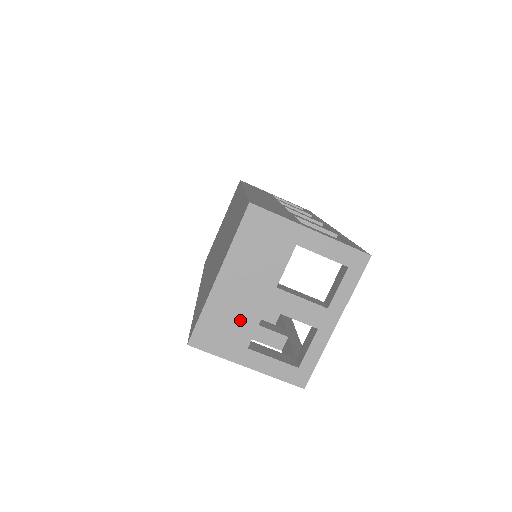
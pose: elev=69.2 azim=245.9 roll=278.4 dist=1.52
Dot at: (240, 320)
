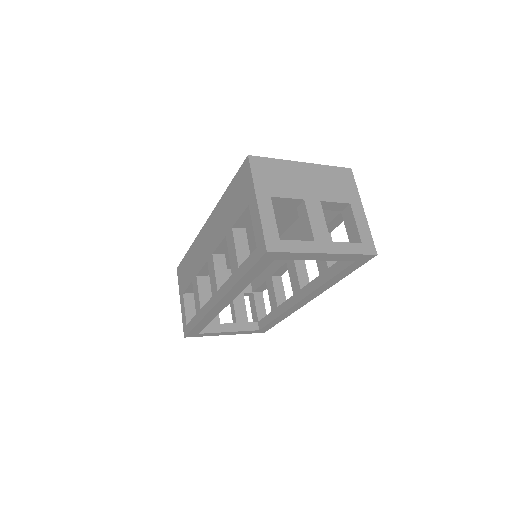
Dot at: (286, 185)
